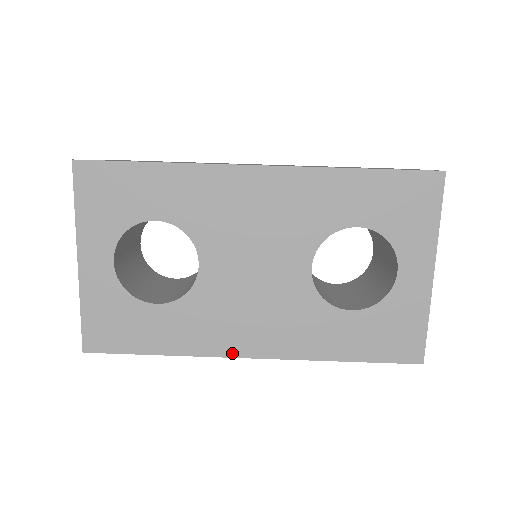
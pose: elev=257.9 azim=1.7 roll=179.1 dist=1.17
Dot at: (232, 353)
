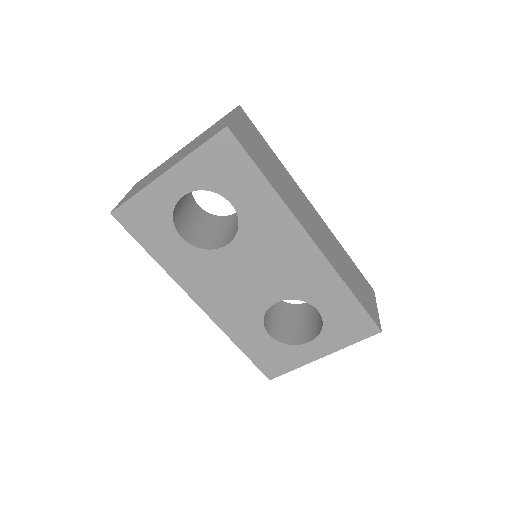
Dot at: (191, 294)
